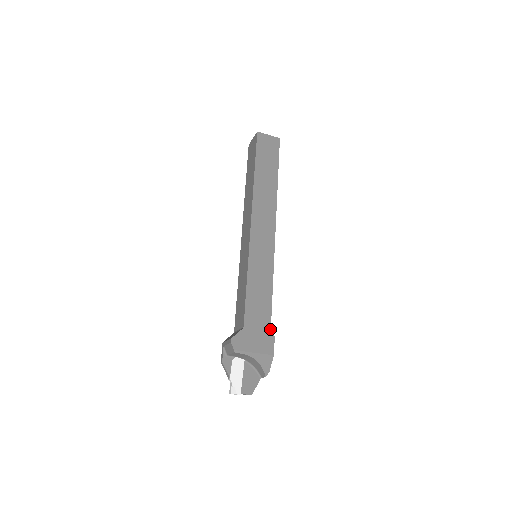
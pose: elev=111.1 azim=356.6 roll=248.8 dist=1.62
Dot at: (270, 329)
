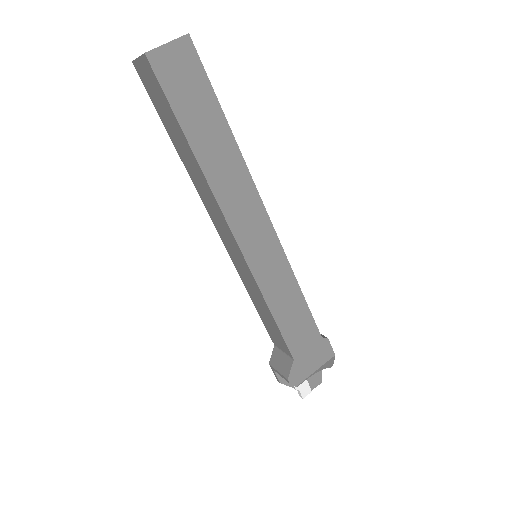
Dot at: (320, 336)
